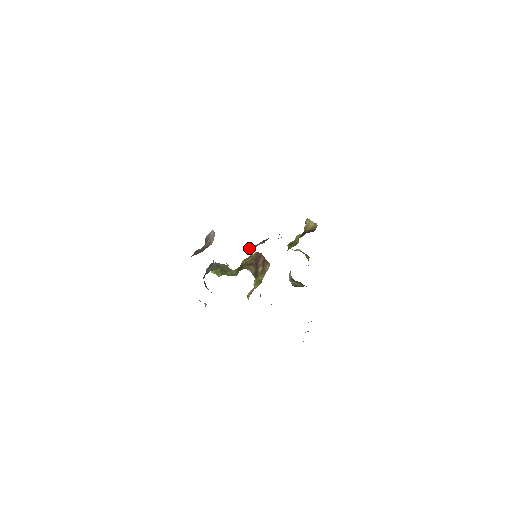
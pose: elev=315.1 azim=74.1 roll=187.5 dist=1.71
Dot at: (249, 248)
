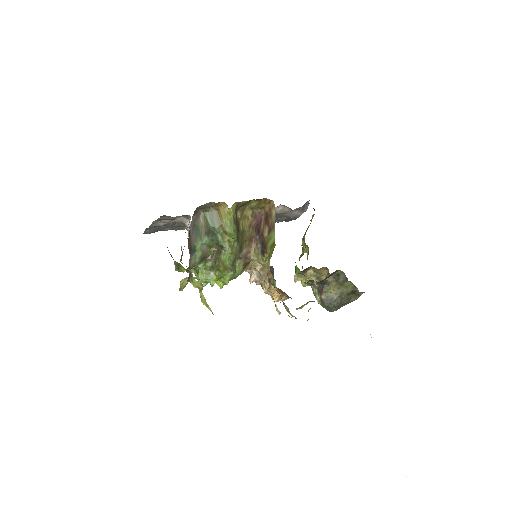
Dot at: occluded
